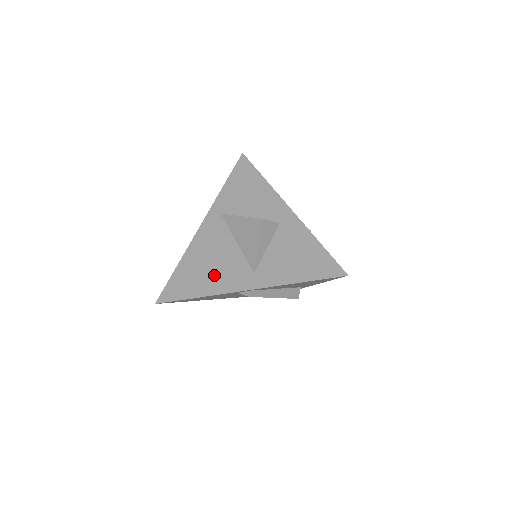
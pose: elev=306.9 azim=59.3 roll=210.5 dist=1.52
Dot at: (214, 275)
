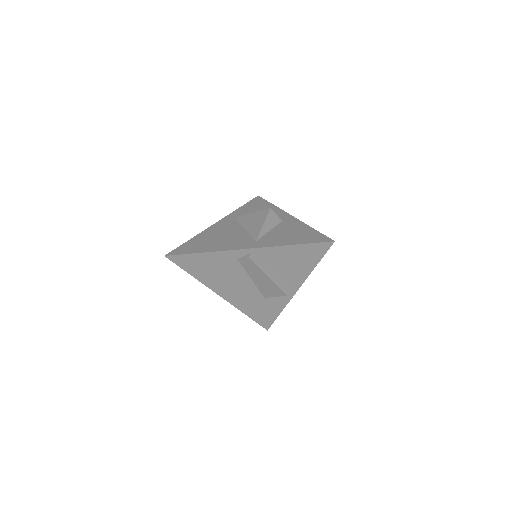
Dot at: (221, 242)
